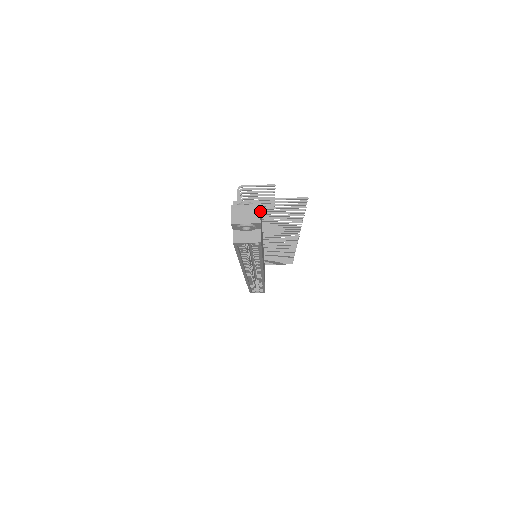
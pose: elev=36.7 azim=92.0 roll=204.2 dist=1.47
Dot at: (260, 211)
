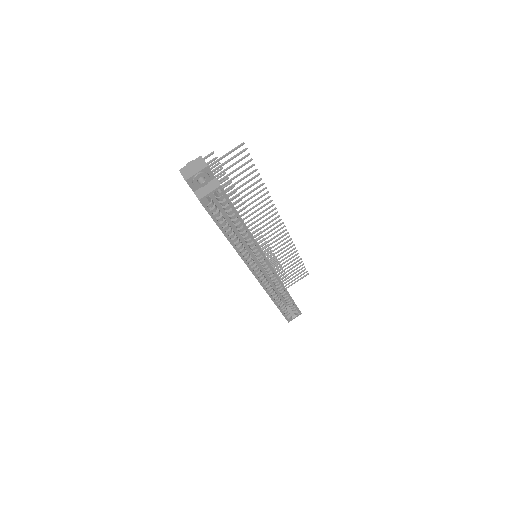
Dot at: occluded
